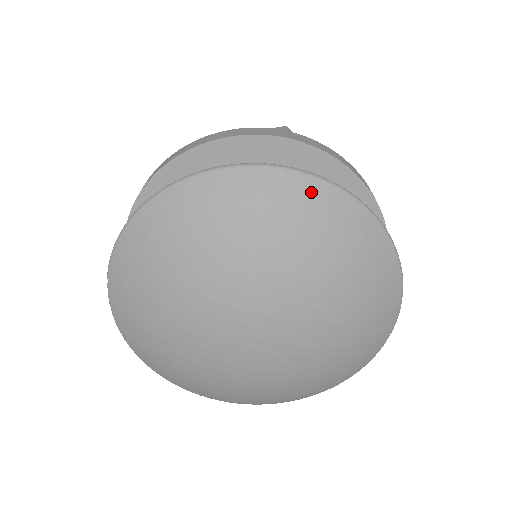
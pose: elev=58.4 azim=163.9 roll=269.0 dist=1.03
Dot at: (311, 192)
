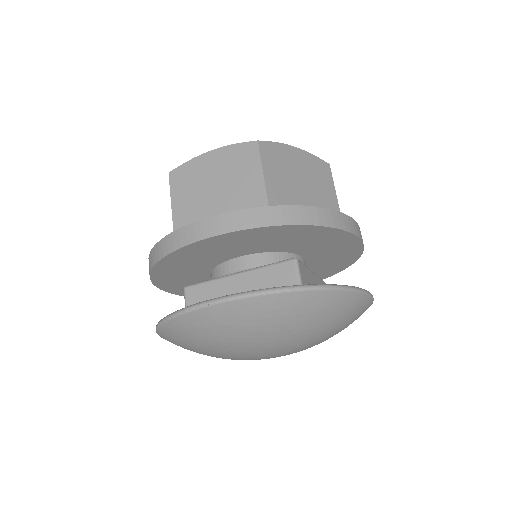
Dot at: (366, 307)
